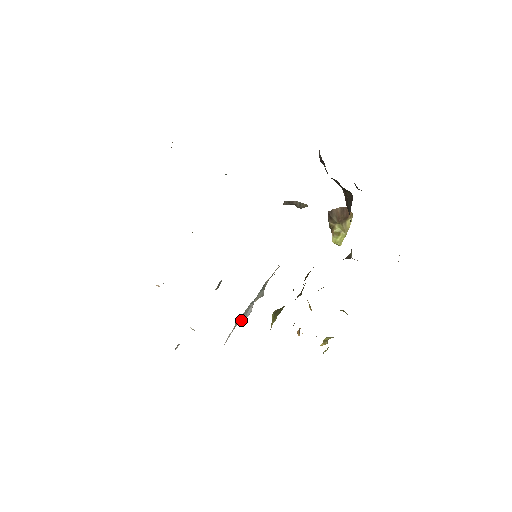
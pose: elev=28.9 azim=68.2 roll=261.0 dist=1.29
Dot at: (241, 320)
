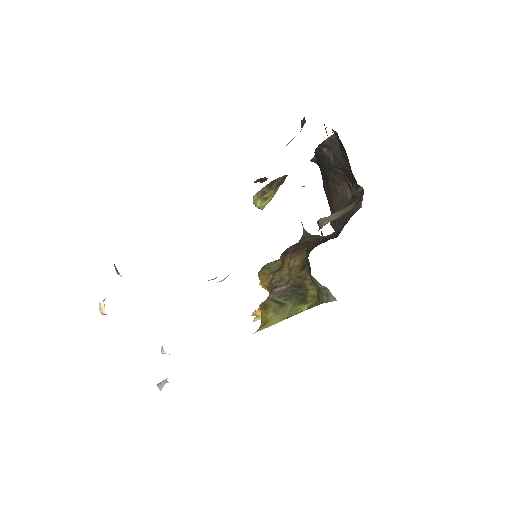
Dot at: occluded
